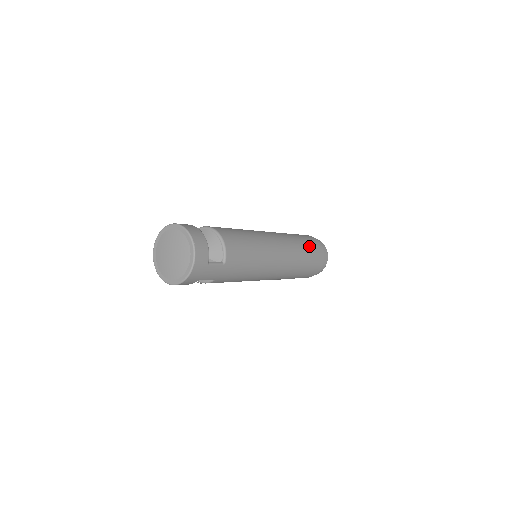
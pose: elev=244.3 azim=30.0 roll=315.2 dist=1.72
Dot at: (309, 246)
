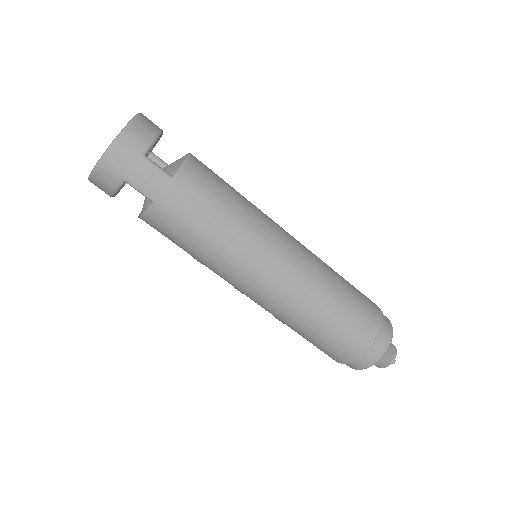
Dot at: (354, 292)
